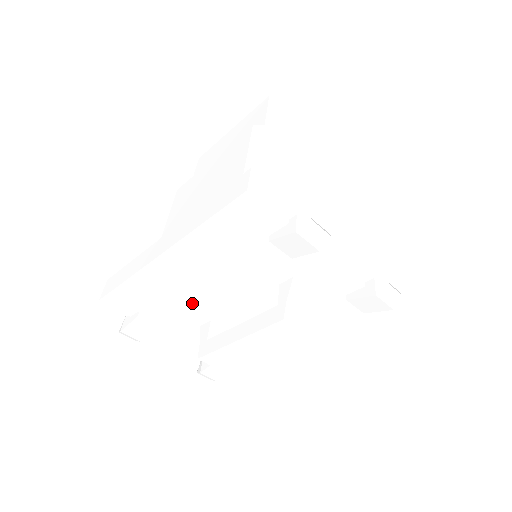
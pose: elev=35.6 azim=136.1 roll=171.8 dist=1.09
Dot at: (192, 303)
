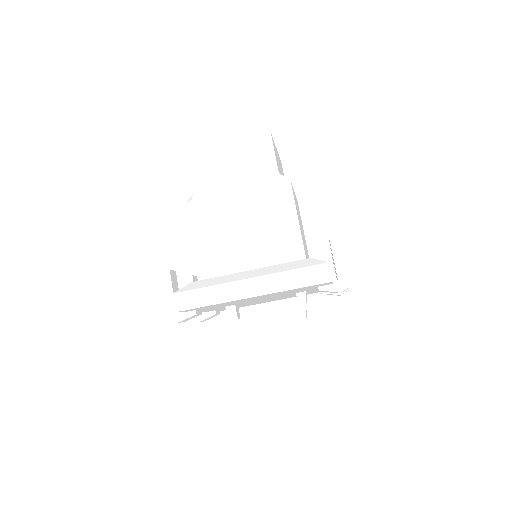
Dot at: (236, 303)
